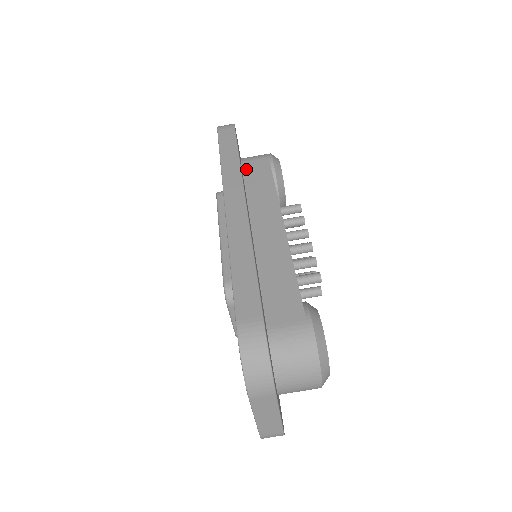
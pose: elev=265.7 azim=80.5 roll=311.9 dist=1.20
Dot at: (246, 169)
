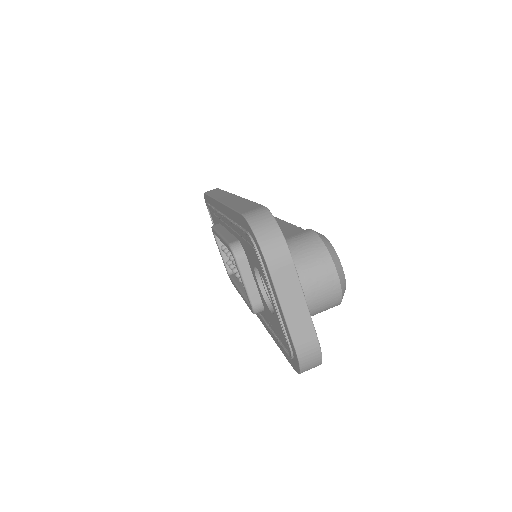
Dot at: occluded
